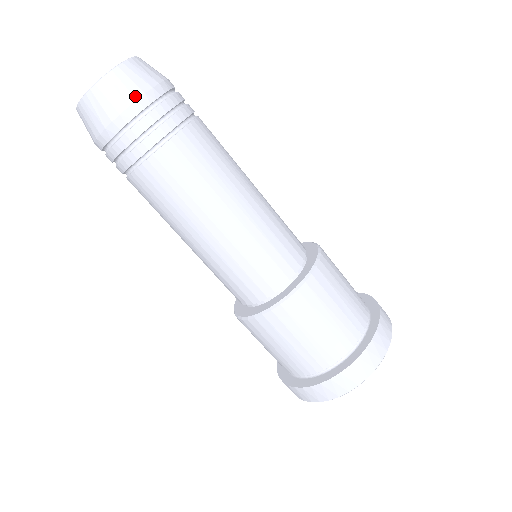
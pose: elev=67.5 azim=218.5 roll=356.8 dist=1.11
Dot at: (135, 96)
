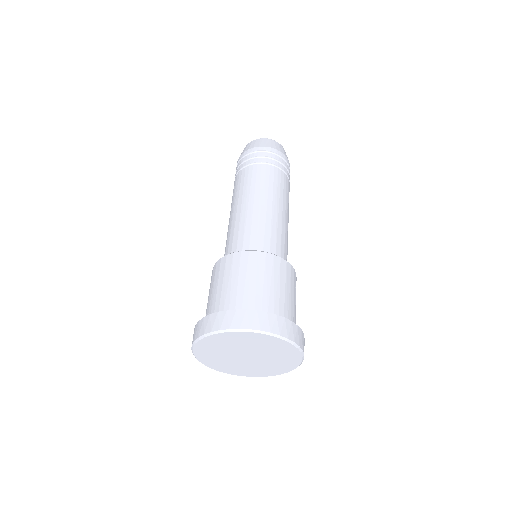
Dot at: (285, 155)
